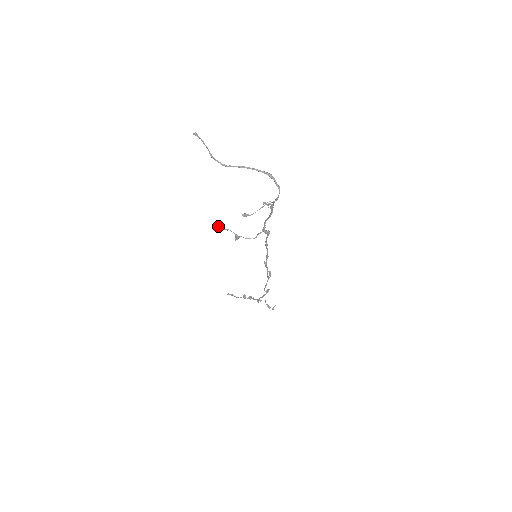
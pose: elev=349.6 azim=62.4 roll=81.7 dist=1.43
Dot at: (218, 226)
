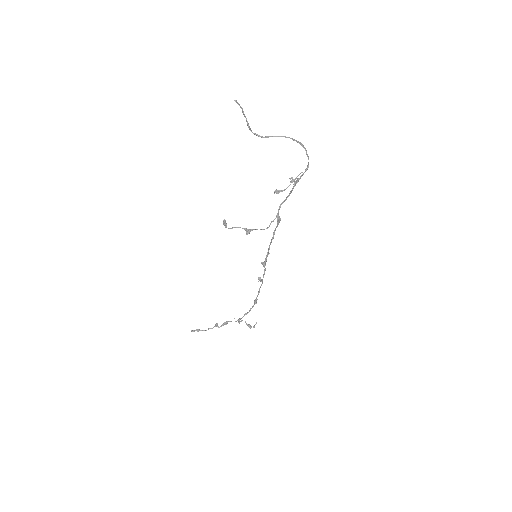
Dot at: (225, 224)
